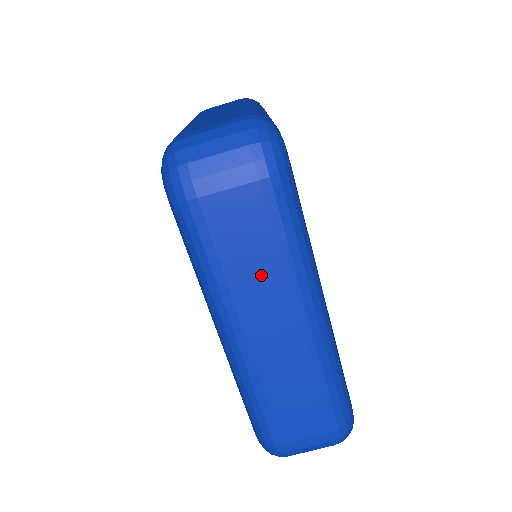
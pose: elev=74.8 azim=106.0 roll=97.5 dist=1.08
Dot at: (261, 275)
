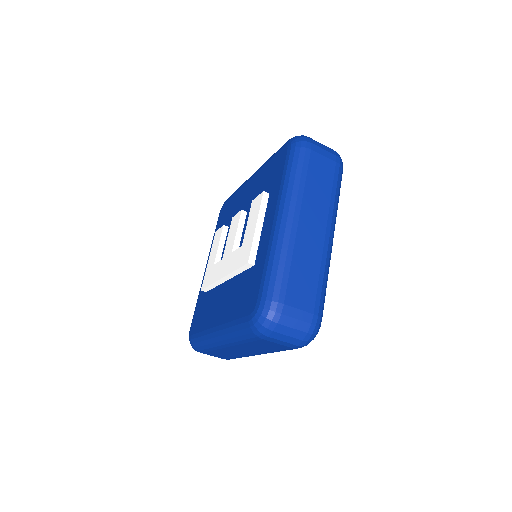
Dot at: (257, 349)
